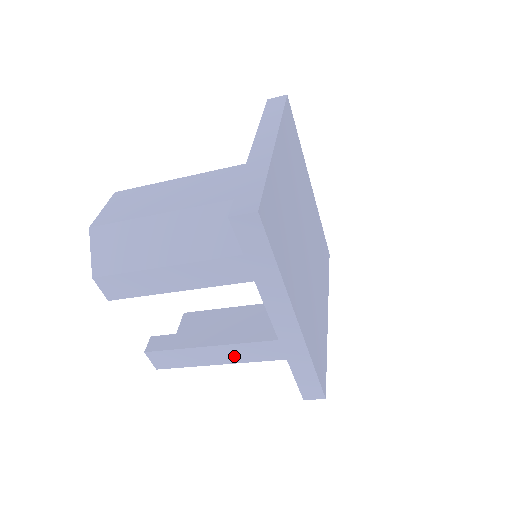
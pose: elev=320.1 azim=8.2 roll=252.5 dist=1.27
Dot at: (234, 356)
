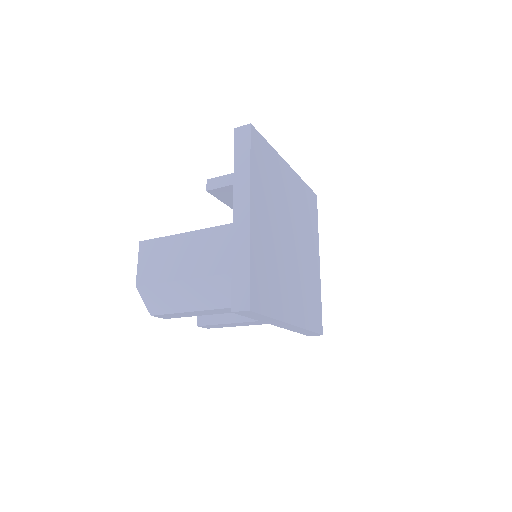
Dot at: (257, 323)
